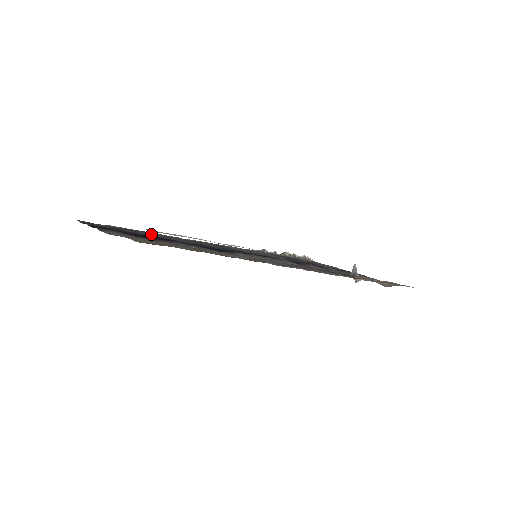
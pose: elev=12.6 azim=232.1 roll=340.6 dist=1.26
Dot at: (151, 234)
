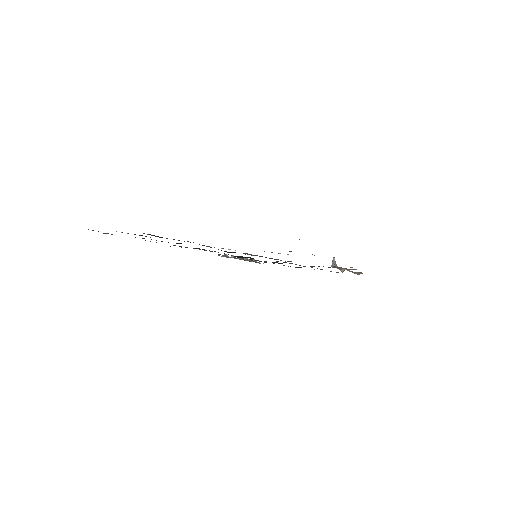
Dot at: (150, 241)
